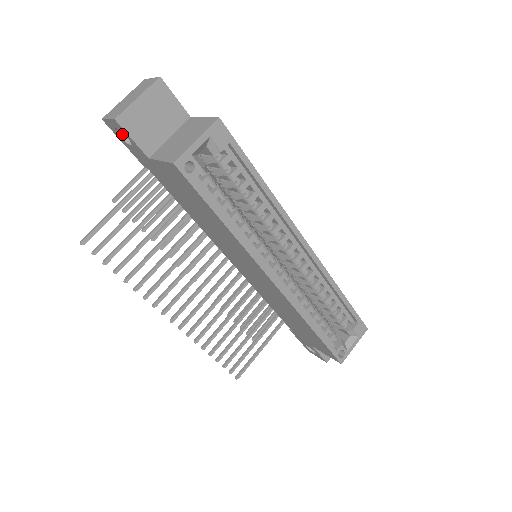
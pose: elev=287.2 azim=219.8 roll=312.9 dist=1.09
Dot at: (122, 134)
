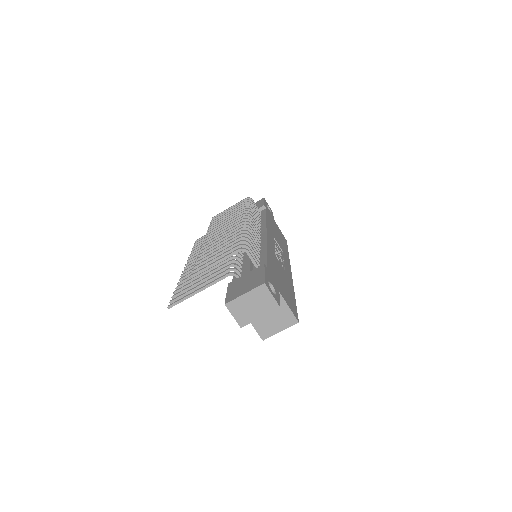
Dot at: occluded
